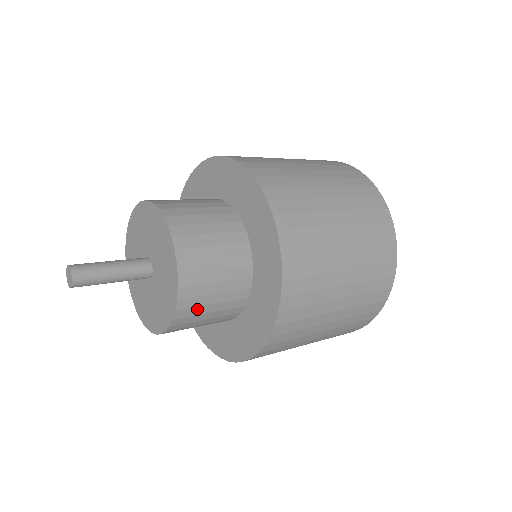
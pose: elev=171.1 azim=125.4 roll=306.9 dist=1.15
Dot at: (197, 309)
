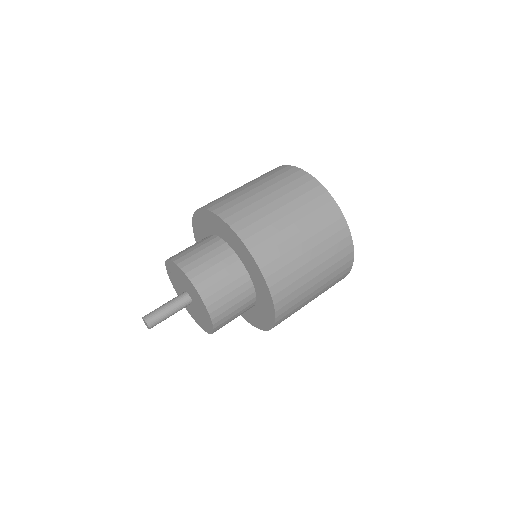
Dot at: (225, 313)
